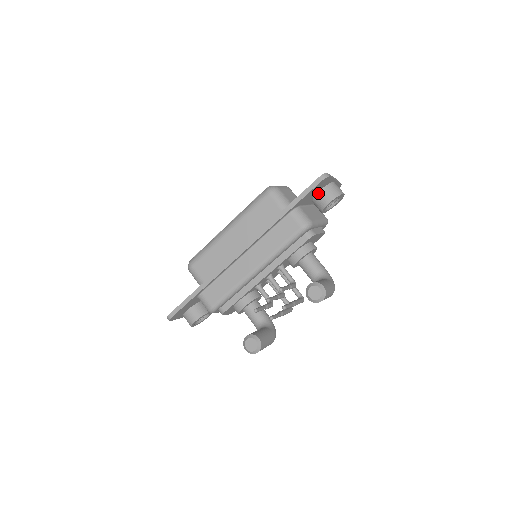
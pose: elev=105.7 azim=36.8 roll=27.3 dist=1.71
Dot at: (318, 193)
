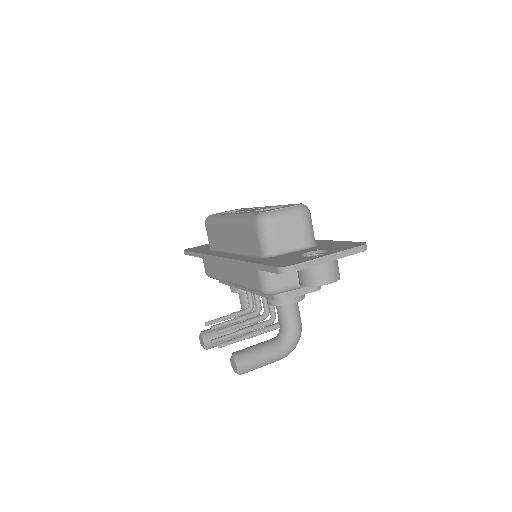
Dot at: occluded
